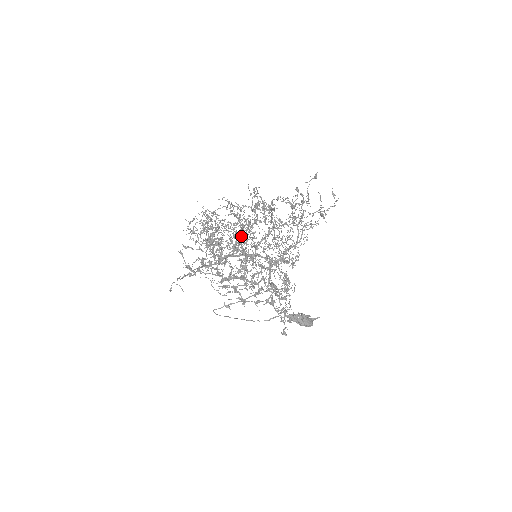
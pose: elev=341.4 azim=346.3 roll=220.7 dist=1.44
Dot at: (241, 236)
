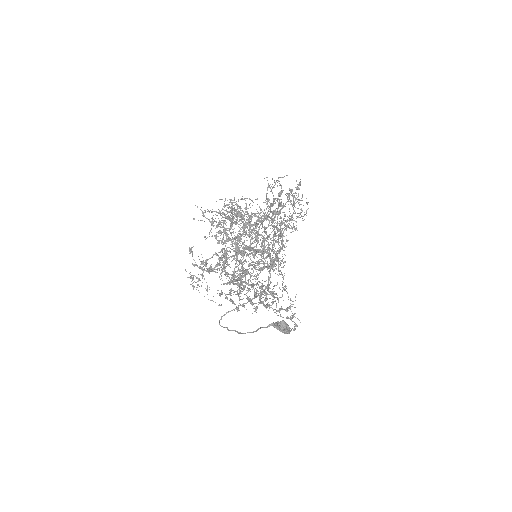
Dot at: (250, 232)
